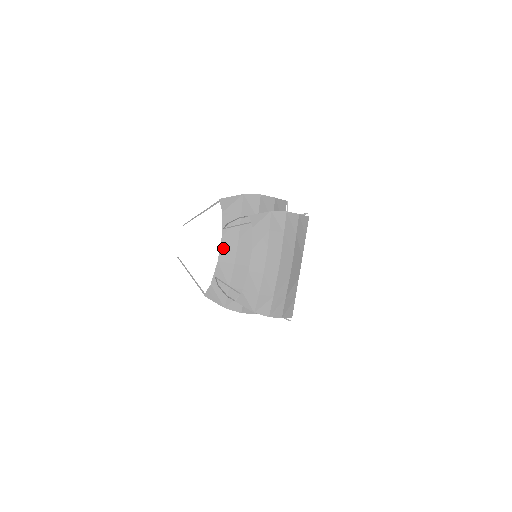
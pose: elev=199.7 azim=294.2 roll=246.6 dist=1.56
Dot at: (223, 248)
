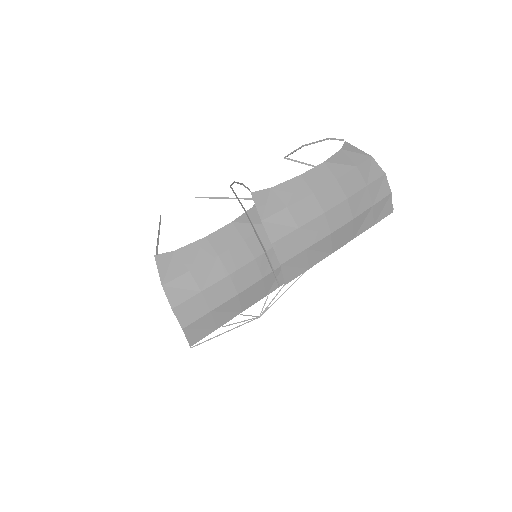
Dot at: (223, 232)
